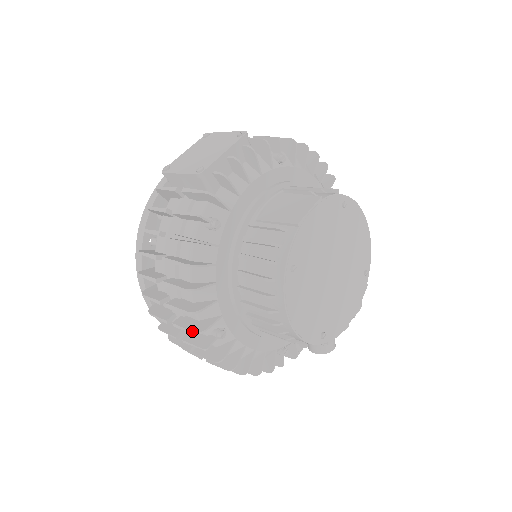
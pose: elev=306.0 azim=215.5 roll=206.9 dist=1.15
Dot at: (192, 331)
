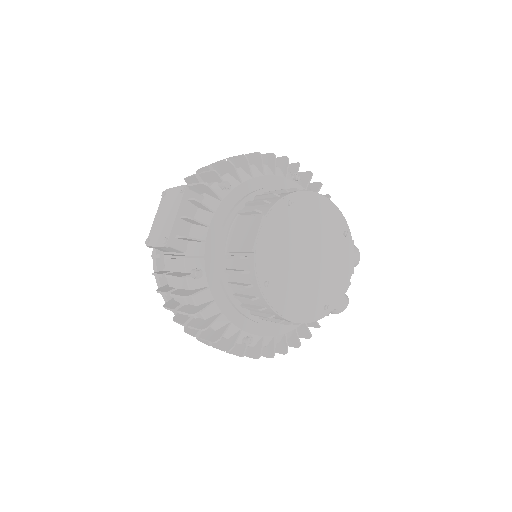
Dot at: occluded
